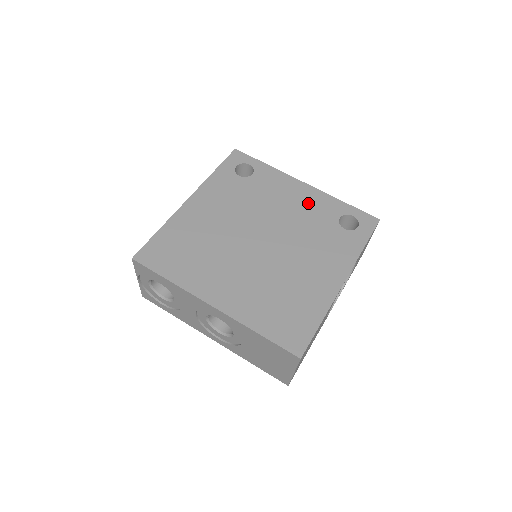
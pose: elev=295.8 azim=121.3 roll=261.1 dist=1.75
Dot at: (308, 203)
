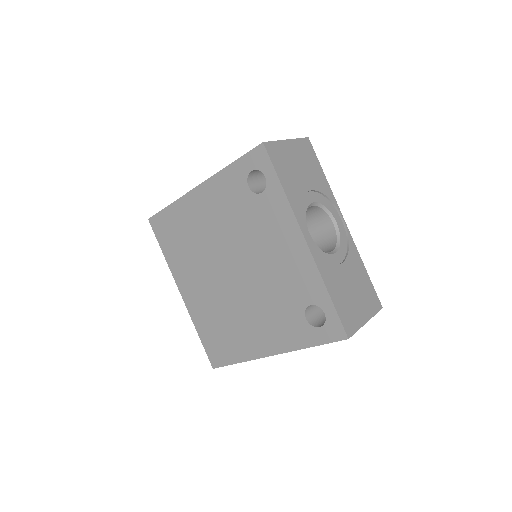
Dot at: (292, 267)
